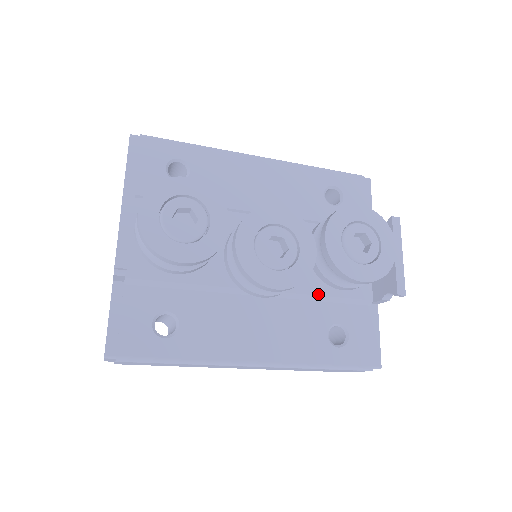
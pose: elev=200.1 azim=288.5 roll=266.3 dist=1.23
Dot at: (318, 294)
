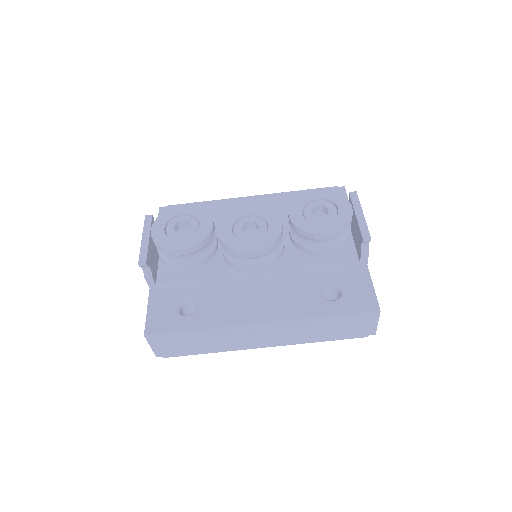
Dot at: (307, 266)
